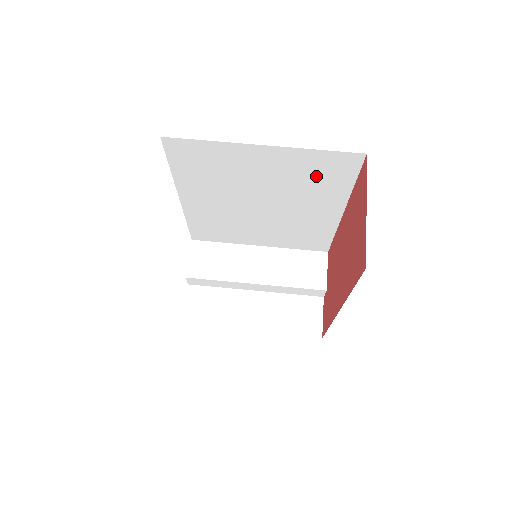
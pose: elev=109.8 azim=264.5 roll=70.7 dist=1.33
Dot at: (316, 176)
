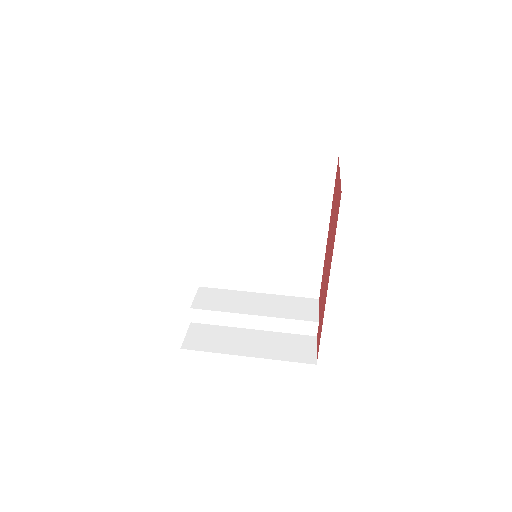
Dot at: (304, 186)
